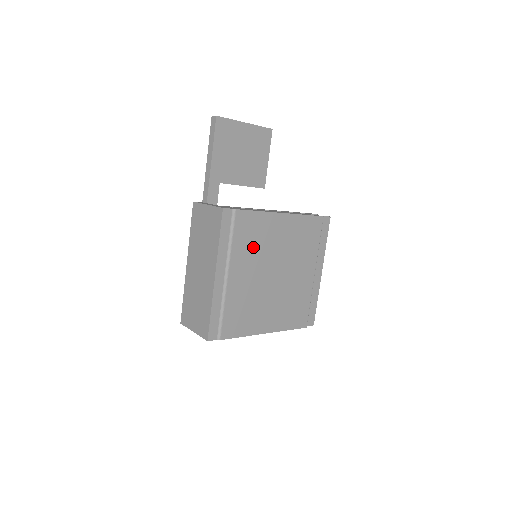
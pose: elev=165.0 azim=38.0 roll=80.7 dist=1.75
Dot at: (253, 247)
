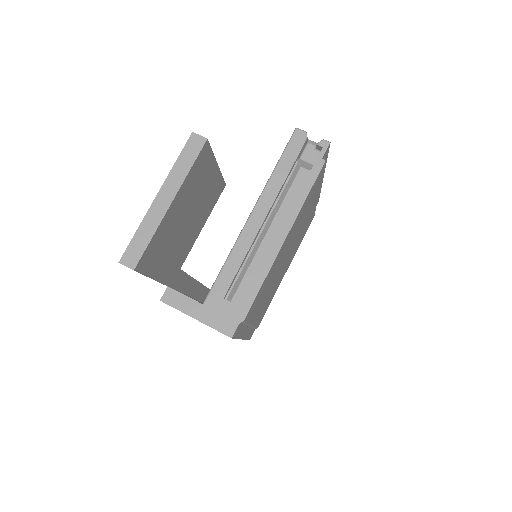
Dot at: (265, 290)
